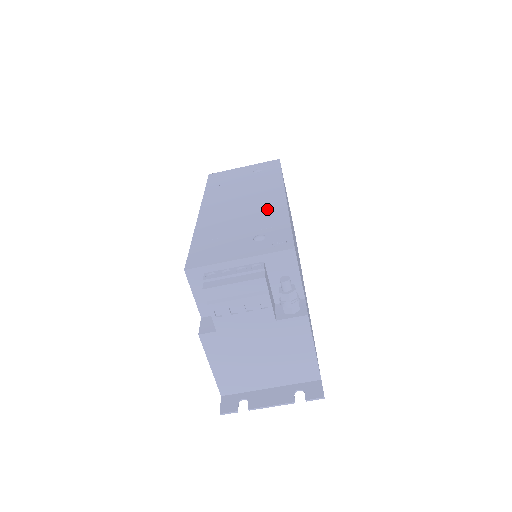
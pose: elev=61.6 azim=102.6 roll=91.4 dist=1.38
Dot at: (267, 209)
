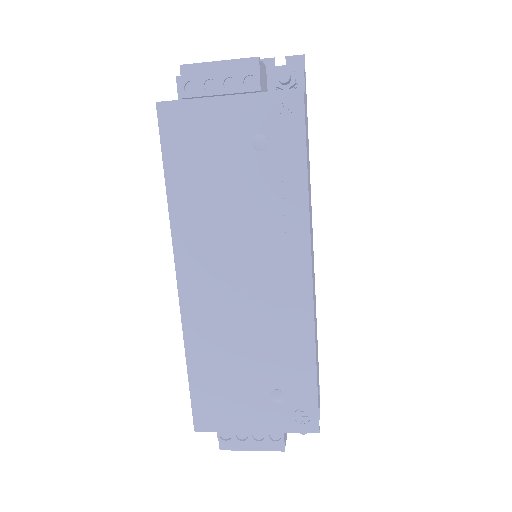
Dot at: (284, 321)
